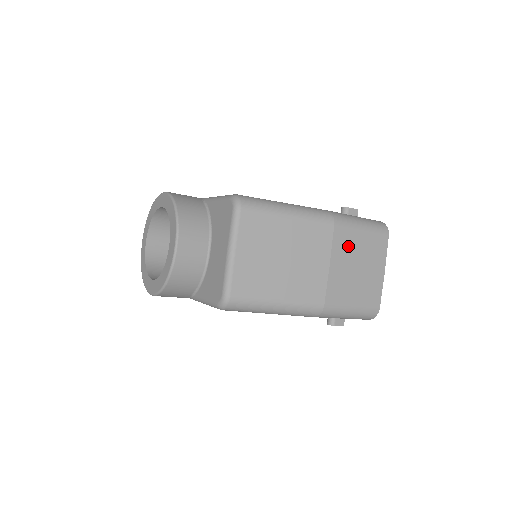
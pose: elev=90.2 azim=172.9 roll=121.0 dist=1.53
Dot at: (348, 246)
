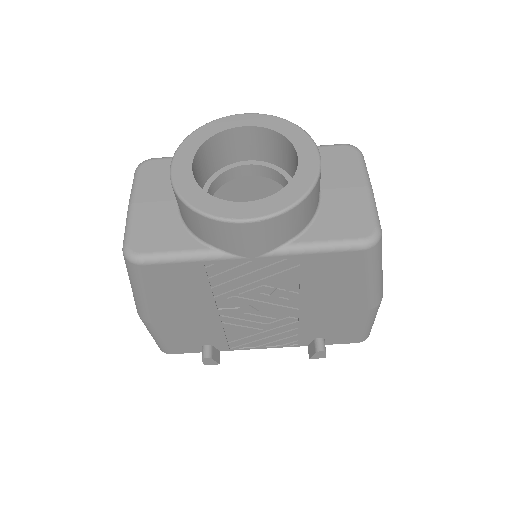
Dot at: occluded
